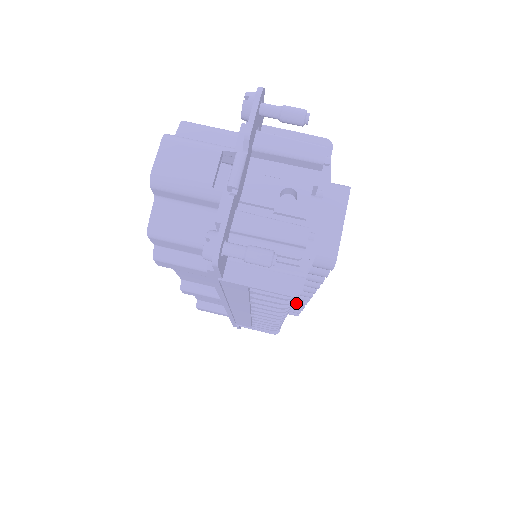
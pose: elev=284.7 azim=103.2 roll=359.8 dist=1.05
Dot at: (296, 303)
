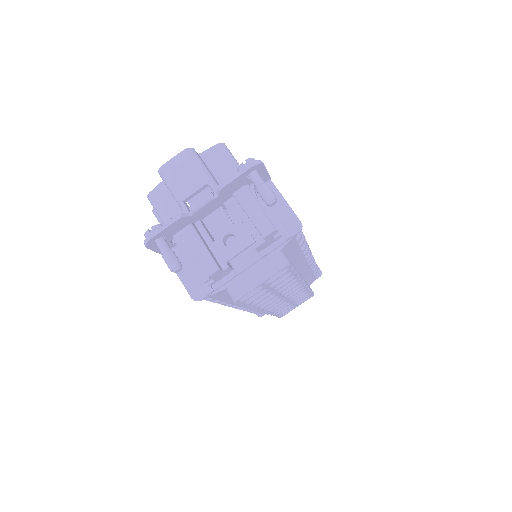
Dot at: occluded
